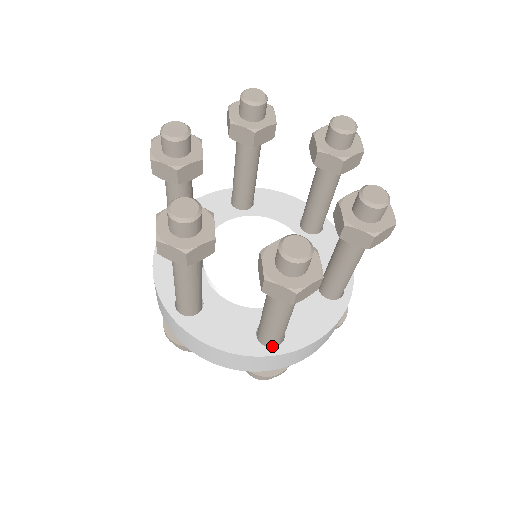
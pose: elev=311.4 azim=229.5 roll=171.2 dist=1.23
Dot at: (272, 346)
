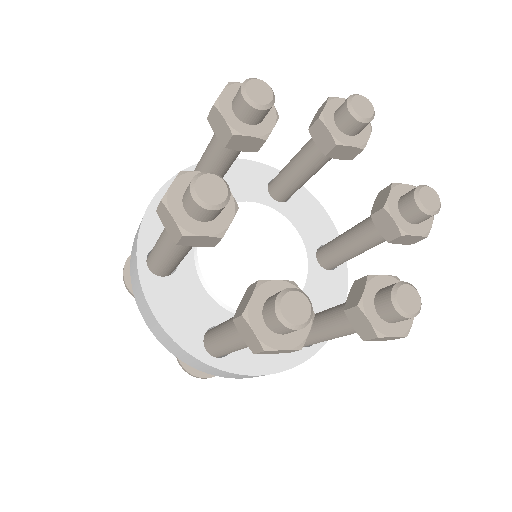
Dot at: occluded
